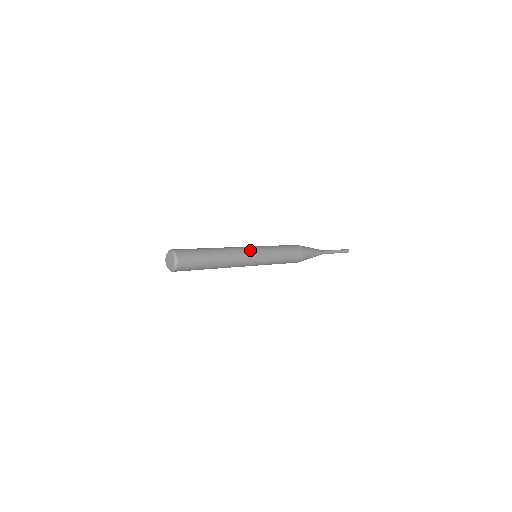
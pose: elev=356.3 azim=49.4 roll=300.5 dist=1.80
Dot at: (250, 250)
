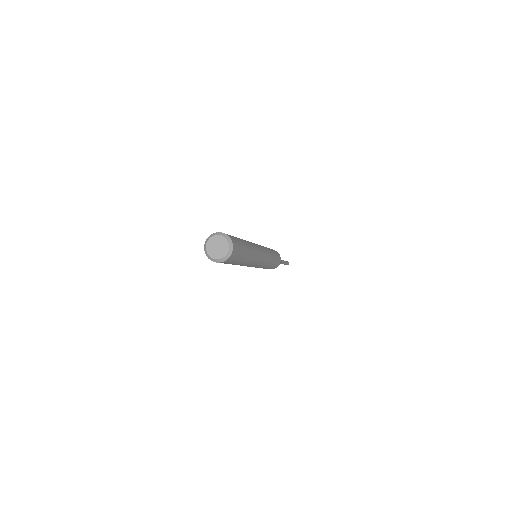
Dot at: (263, 251)
